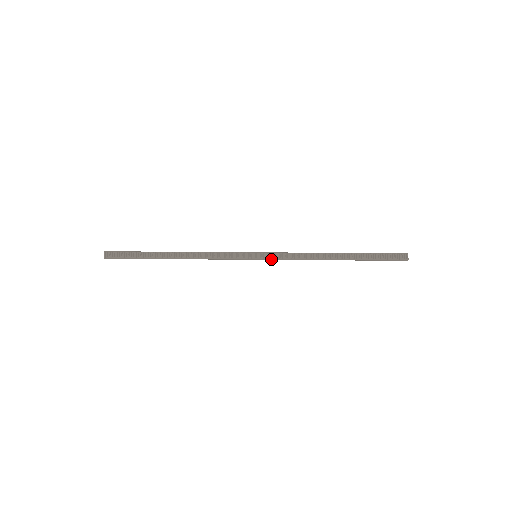
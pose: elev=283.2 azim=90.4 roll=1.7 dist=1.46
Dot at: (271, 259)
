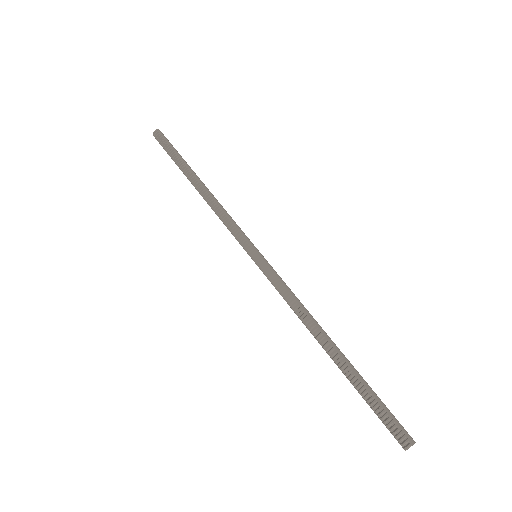
Dot at: (265, 274)
